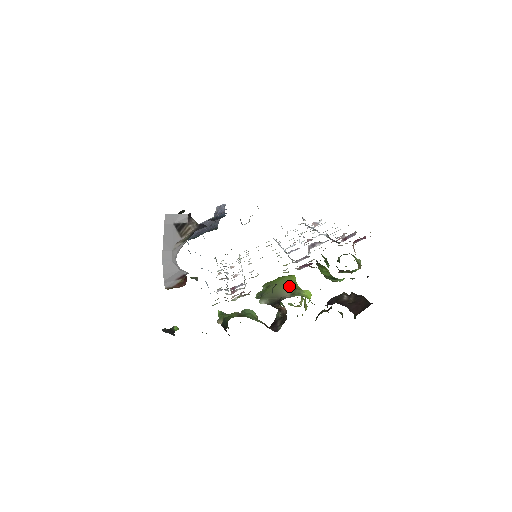
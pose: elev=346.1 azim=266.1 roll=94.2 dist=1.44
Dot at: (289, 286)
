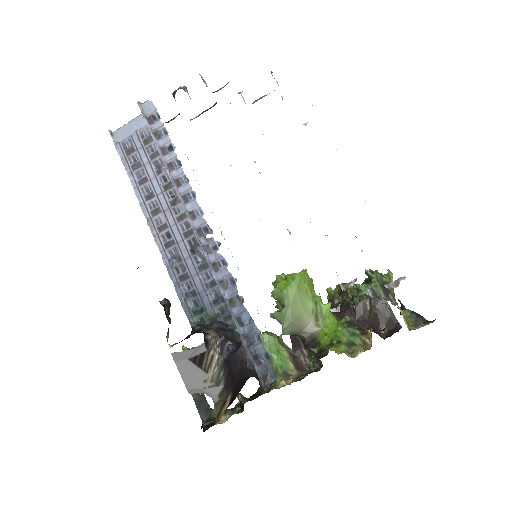
Dot at: (308, 302)
